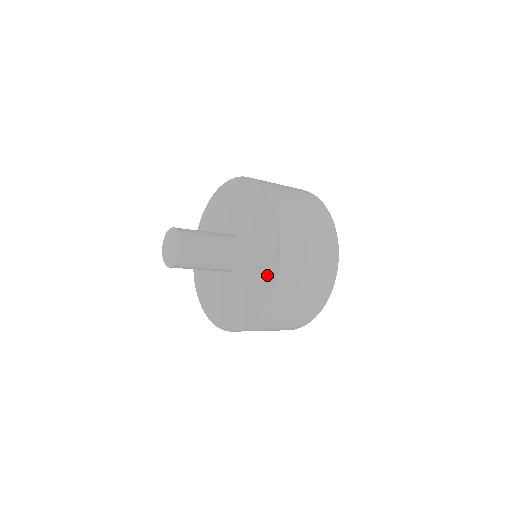
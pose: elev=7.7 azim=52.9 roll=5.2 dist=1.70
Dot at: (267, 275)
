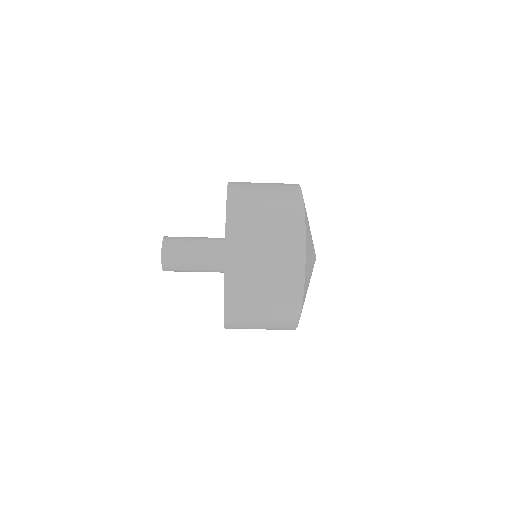
Dot at: occluded
